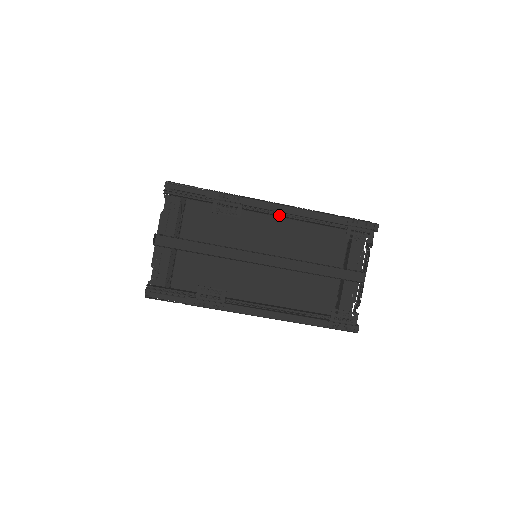
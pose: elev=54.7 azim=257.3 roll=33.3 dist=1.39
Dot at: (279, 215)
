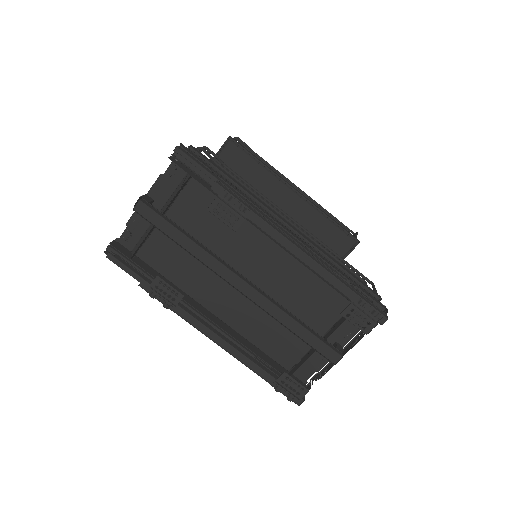
Dot at: occluded
